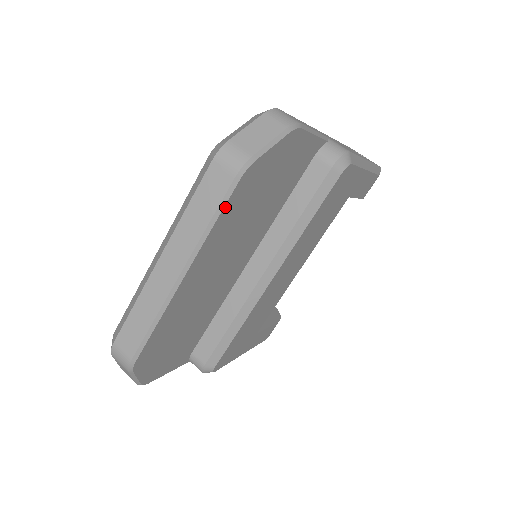
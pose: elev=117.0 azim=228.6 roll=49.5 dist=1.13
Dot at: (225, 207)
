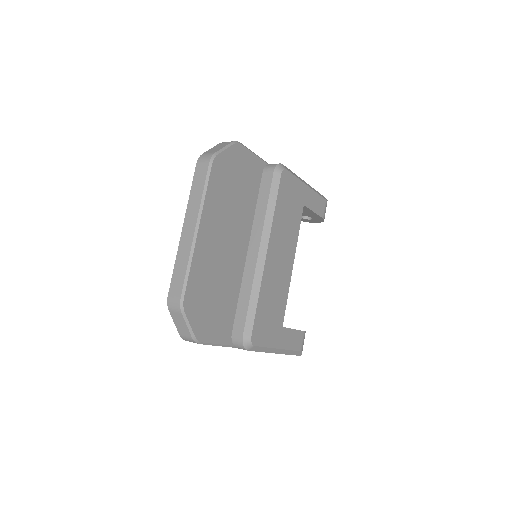
Dot at: (209, 182)
